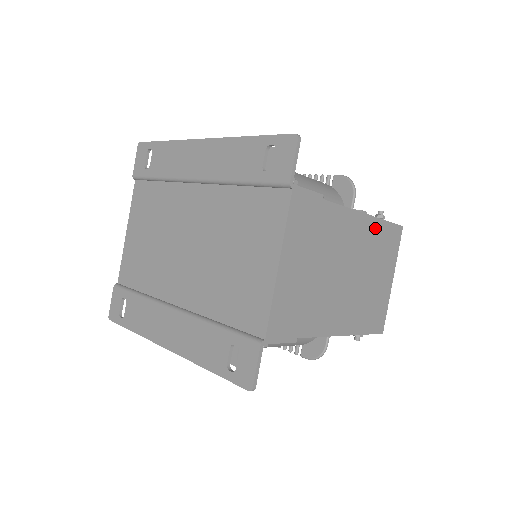
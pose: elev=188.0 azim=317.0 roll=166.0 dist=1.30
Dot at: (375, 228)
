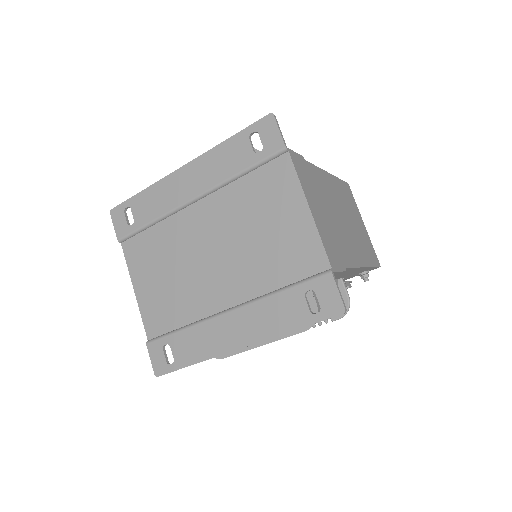
Dot at: (337, 184)
